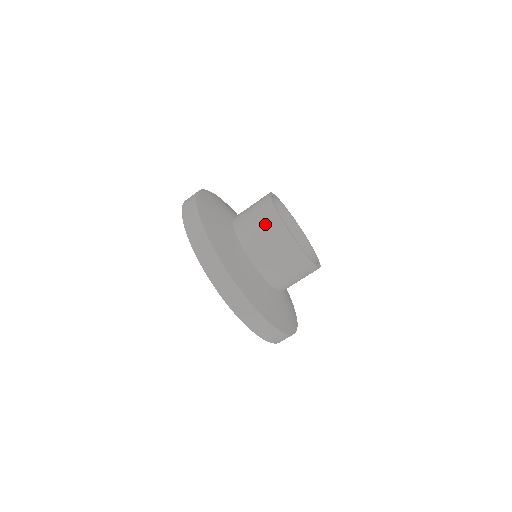
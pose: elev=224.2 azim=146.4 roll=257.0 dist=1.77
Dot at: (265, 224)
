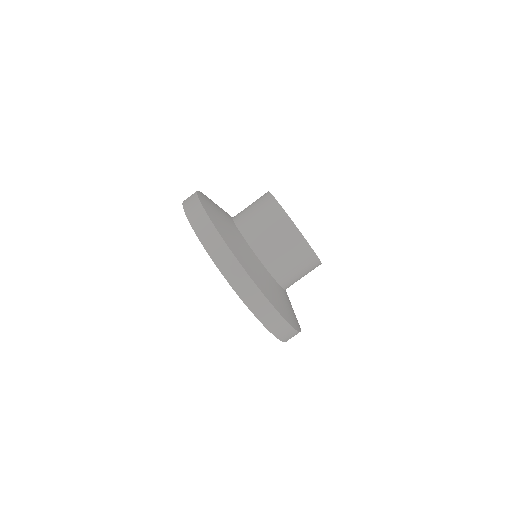
Dot at: (279, 232)
